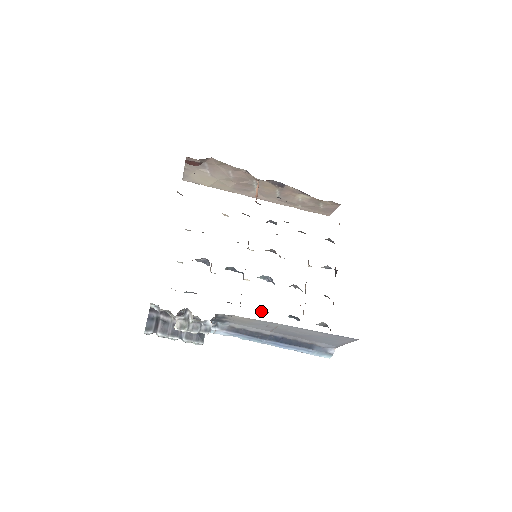
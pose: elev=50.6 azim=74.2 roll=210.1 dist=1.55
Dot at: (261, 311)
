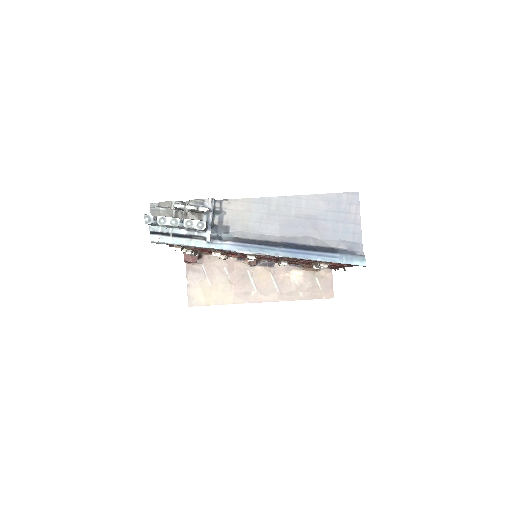
Dot at: occluded
